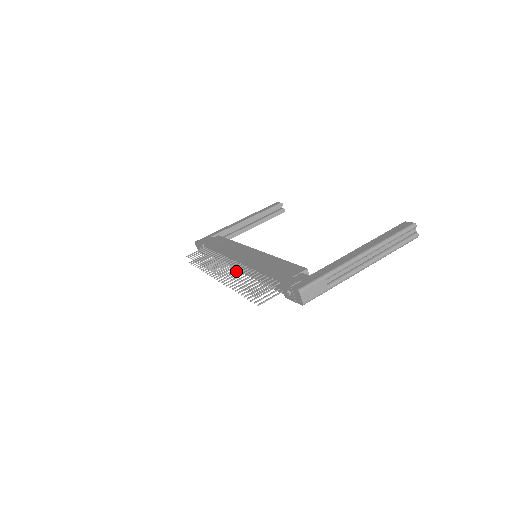
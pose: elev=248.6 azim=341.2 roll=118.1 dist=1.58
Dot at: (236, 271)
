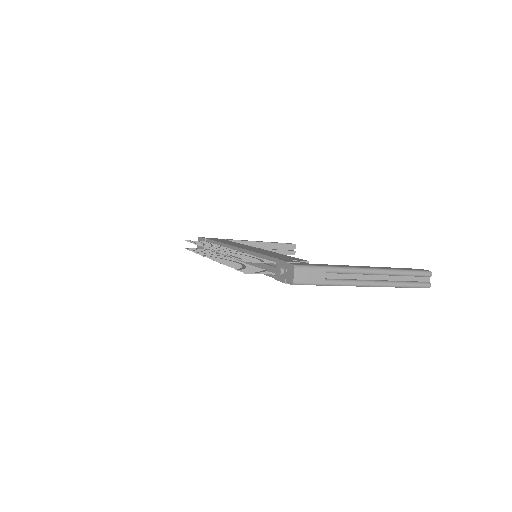
Dot at: (232, 252)
